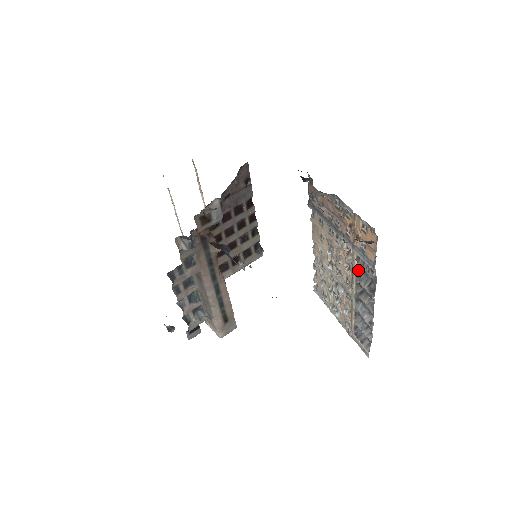
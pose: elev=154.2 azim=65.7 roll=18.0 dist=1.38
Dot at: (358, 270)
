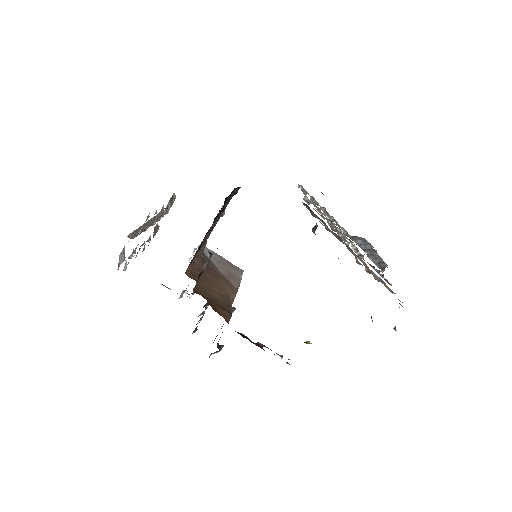
Dot at: occluded
